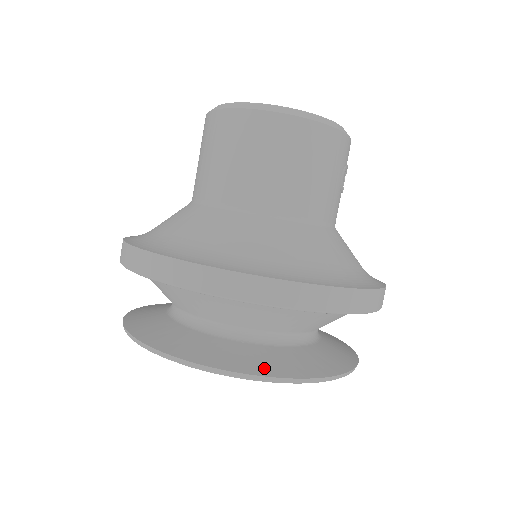
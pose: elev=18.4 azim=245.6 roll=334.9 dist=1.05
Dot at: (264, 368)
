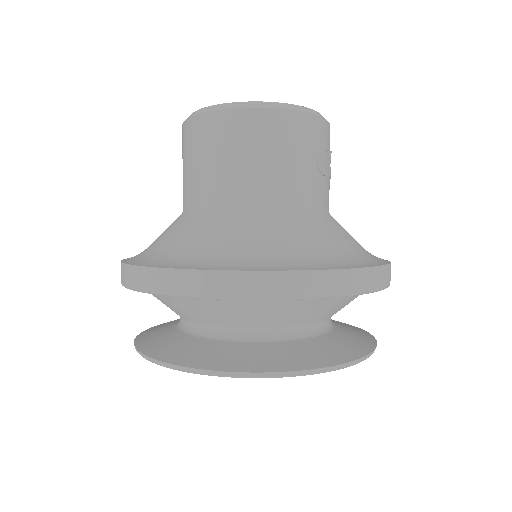
Dot at: (241, 364)
